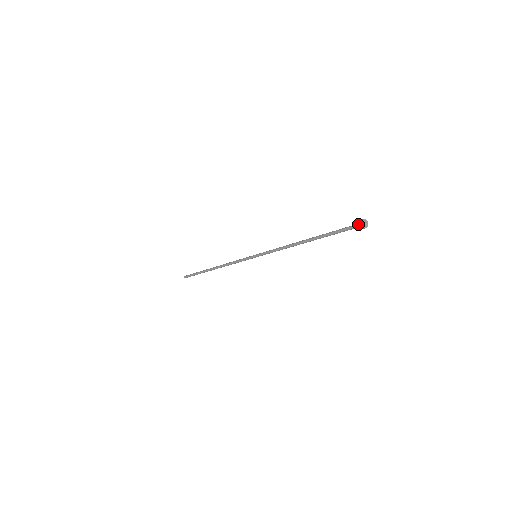
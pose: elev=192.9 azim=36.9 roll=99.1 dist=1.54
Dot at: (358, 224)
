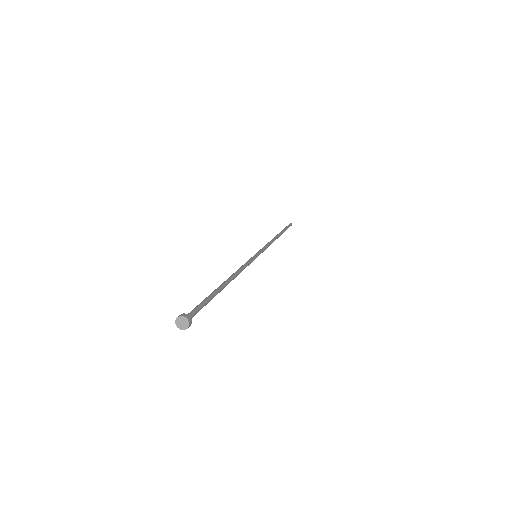
Dot at: occluded
